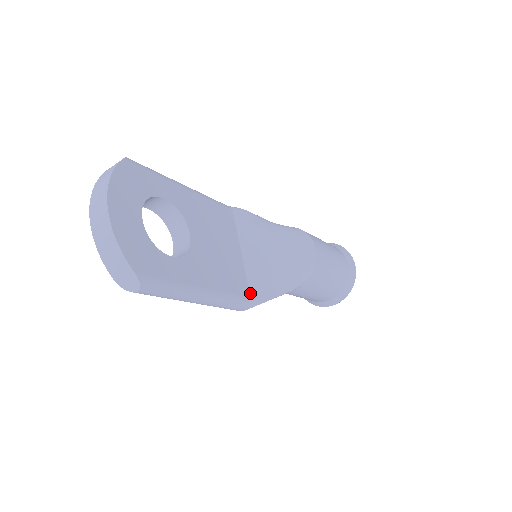
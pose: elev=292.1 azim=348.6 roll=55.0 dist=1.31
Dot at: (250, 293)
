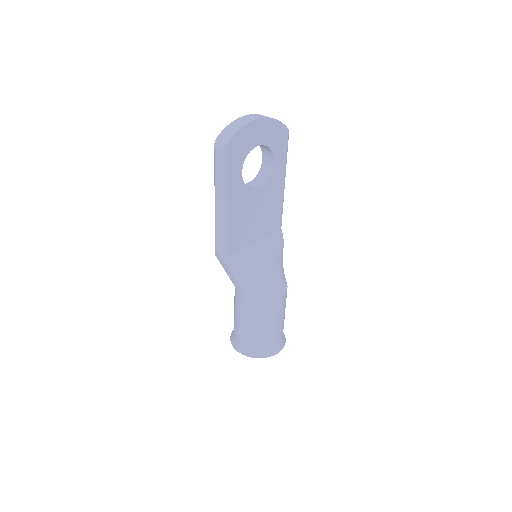
Dot at: (231, 252)
